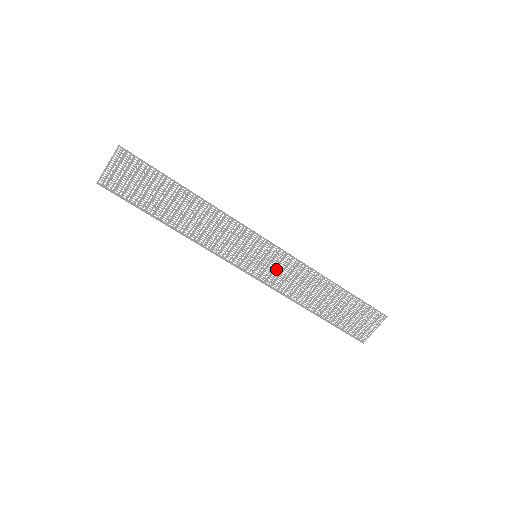
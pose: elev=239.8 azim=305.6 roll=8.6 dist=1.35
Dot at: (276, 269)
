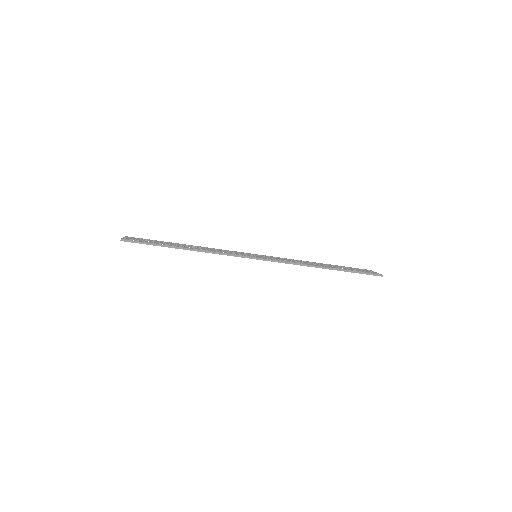
Dot at: (276, 258)
